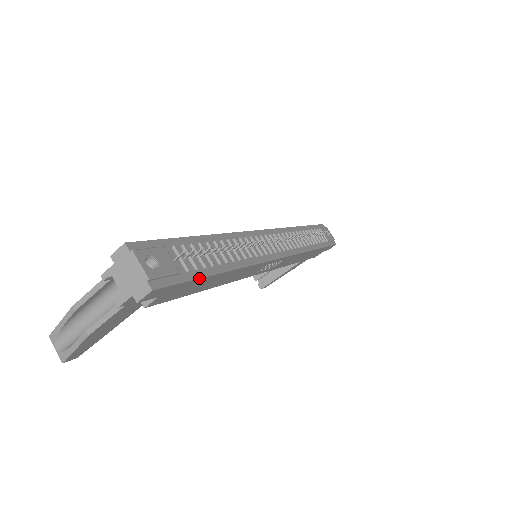
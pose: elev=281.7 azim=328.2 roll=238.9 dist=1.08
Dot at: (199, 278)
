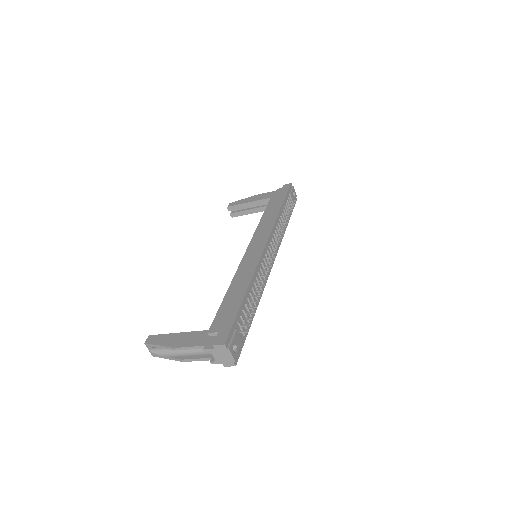
Dot at: (247, 334)
